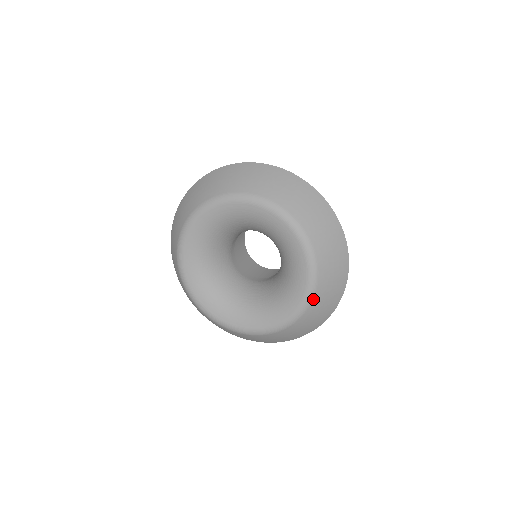
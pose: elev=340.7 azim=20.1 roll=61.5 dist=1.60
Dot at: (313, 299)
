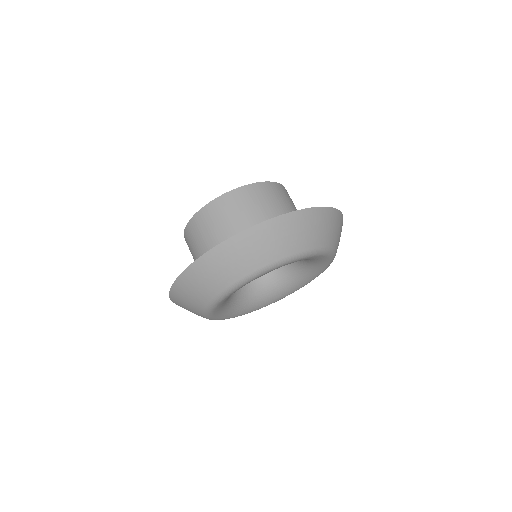
Dot at: occluded
